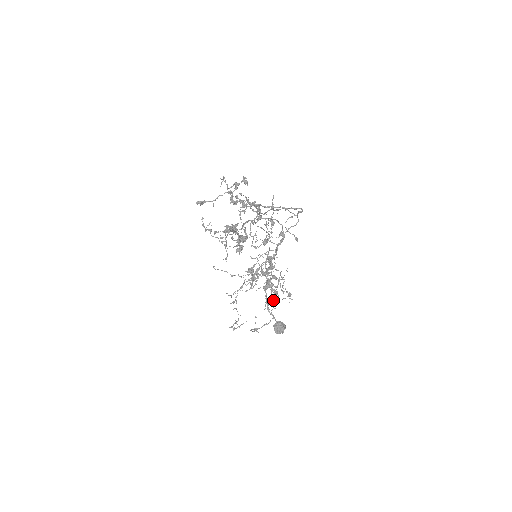
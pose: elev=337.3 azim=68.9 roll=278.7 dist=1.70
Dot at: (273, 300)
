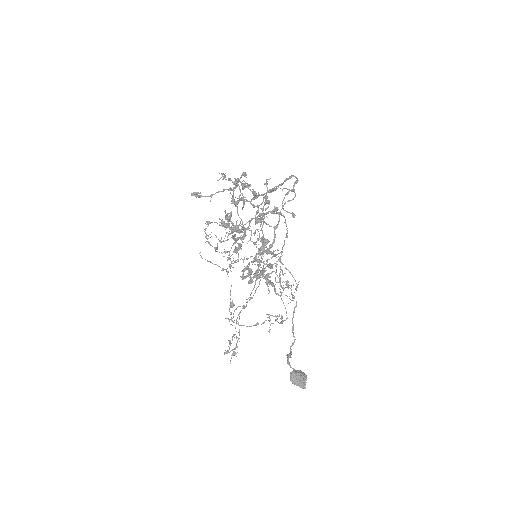
Dot at: (281, 322)
